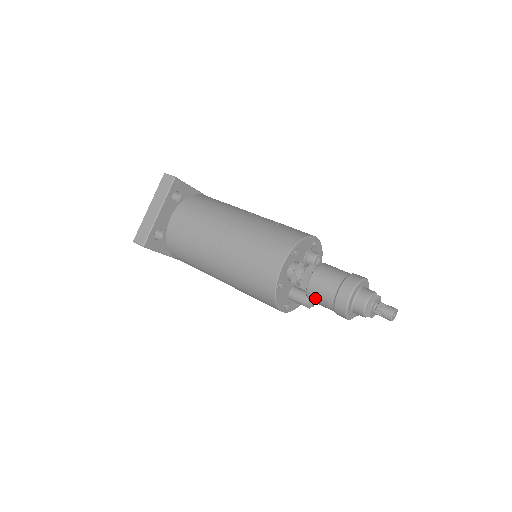
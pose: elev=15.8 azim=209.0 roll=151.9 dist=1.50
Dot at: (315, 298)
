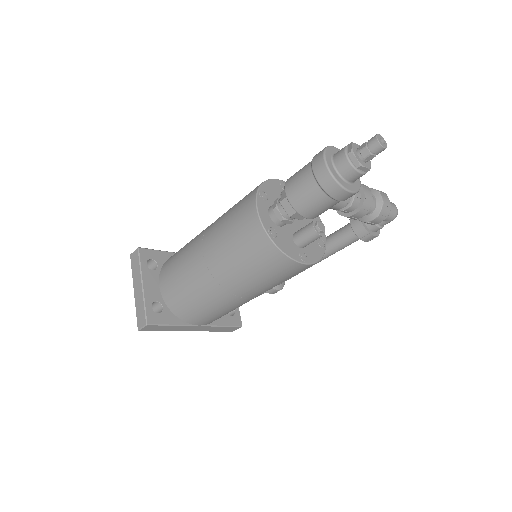
Dot at: (305, 206)
